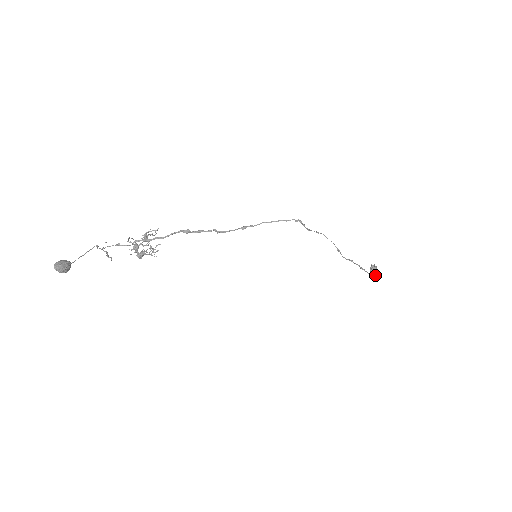
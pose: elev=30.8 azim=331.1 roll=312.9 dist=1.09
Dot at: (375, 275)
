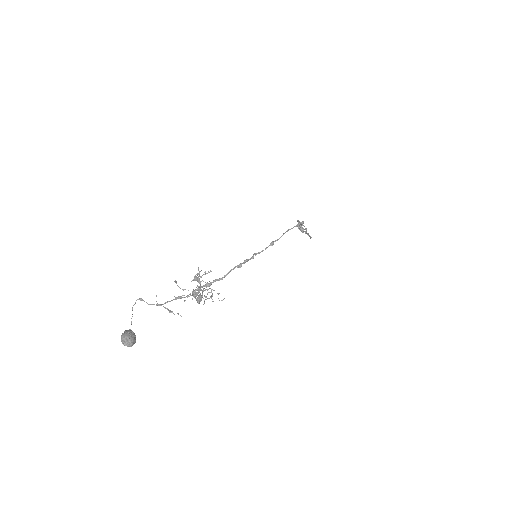
Dot at: occluded
